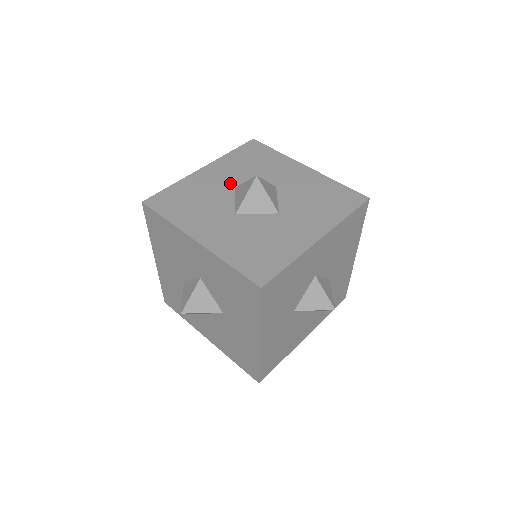
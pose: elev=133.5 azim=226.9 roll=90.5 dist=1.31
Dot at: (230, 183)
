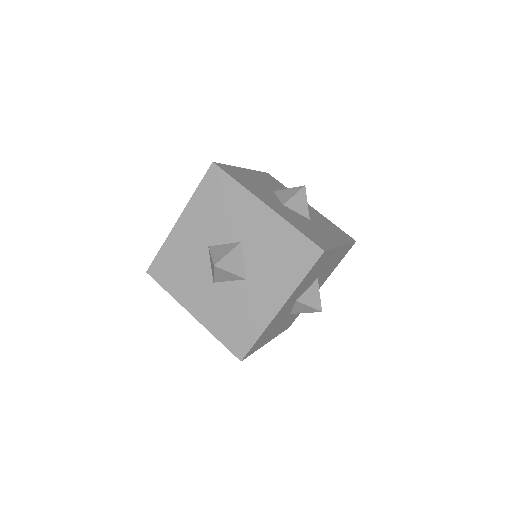
Dot at: (269, 187)
